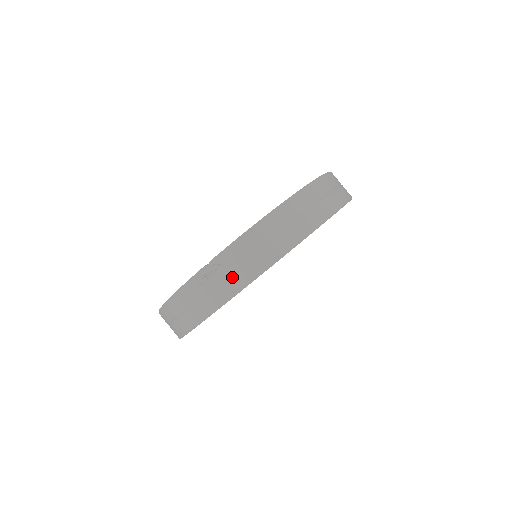
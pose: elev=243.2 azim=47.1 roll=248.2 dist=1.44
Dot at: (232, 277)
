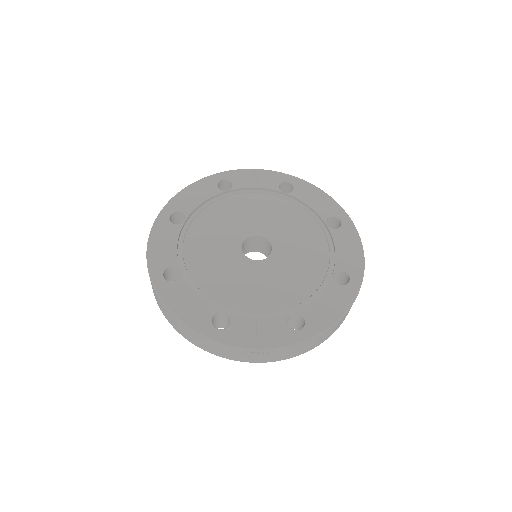
Dot at: (268, 358)
